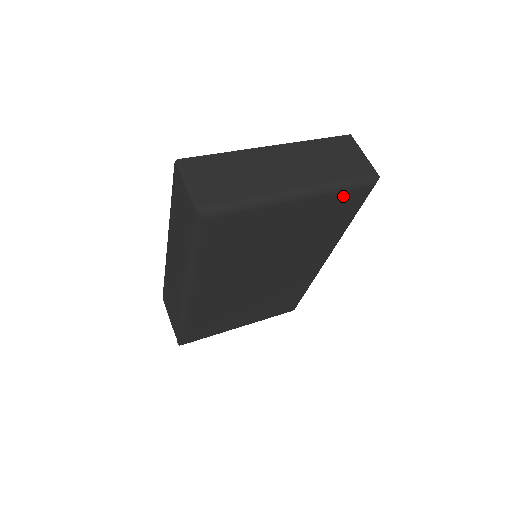
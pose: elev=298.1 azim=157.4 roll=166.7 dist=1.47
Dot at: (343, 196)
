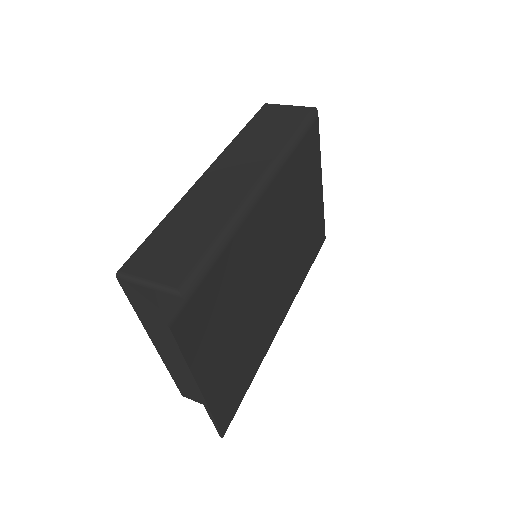
Dot at: (322, 224)
